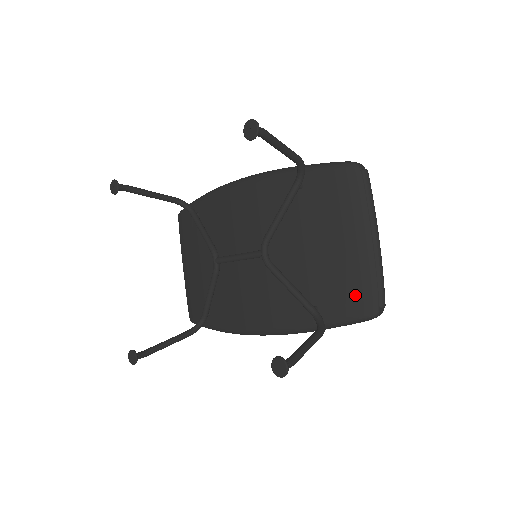
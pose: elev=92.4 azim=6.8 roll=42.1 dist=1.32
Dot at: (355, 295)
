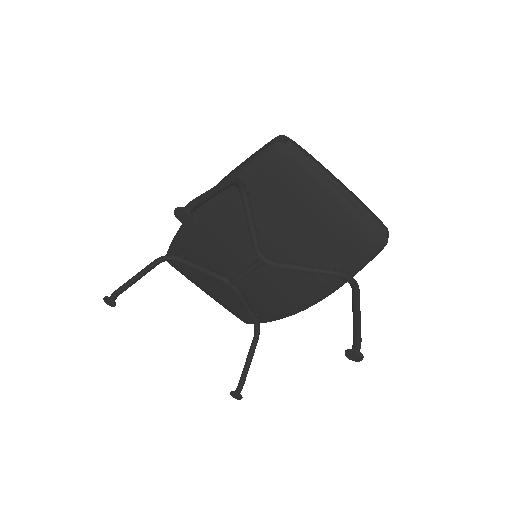
Dot at: (359, 240)
